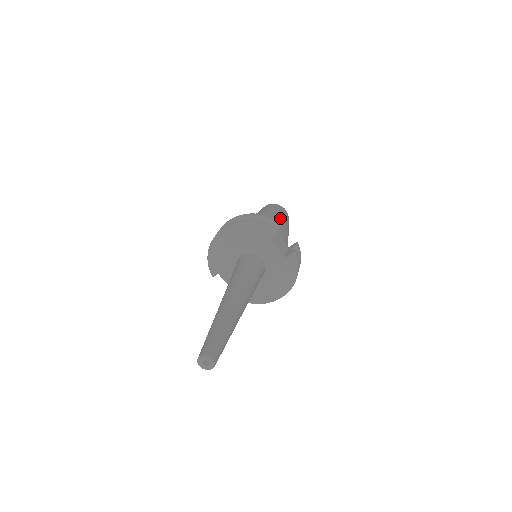
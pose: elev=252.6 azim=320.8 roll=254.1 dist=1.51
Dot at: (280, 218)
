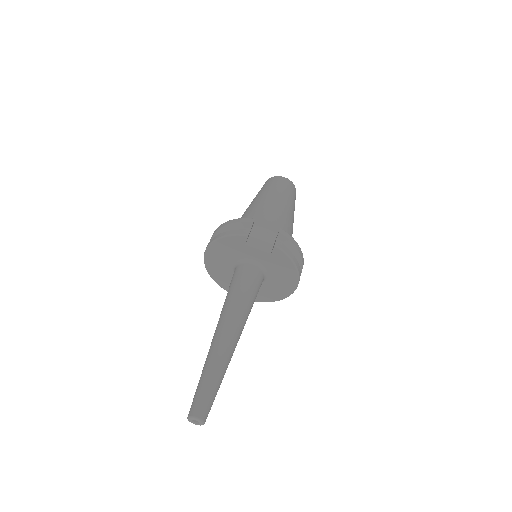
Dot at: (270, 199)
